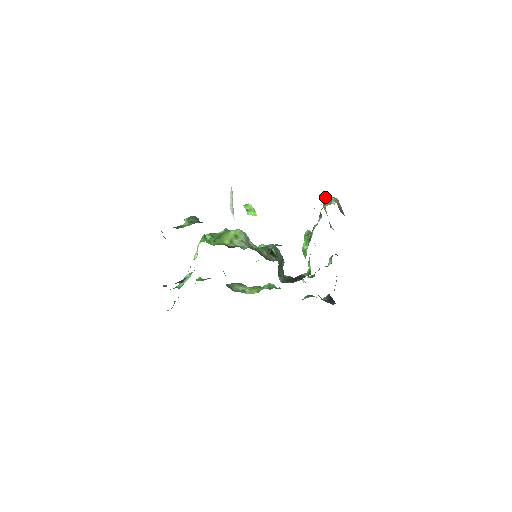
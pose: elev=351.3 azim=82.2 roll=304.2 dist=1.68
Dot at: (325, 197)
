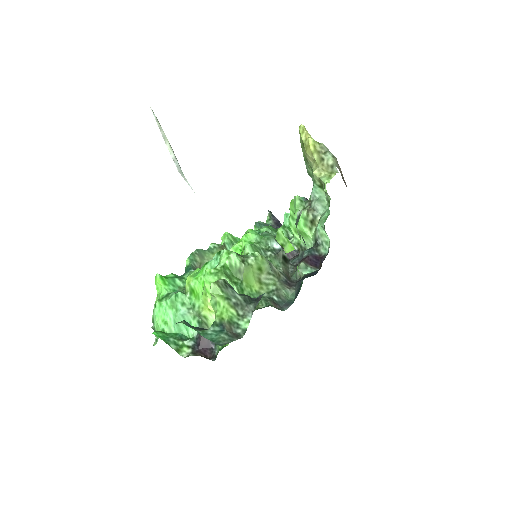
Dot at: (315, 146)
